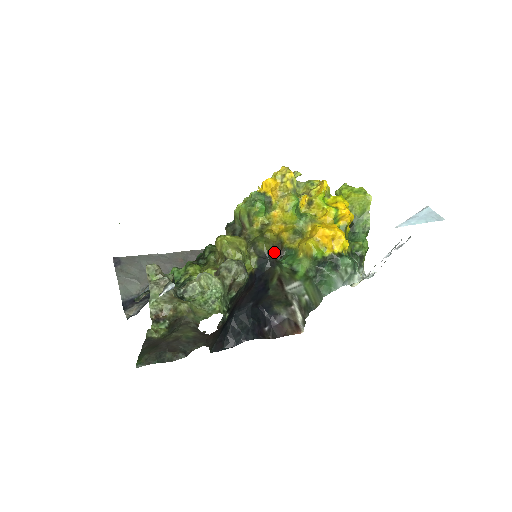
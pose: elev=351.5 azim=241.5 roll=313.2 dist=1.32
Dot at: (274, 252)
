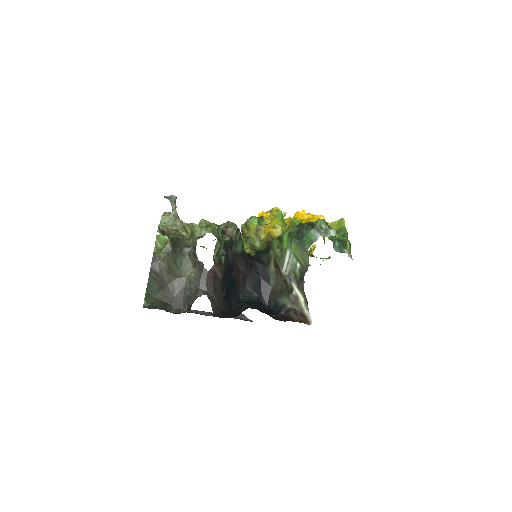
Dot at: (268, 246)
